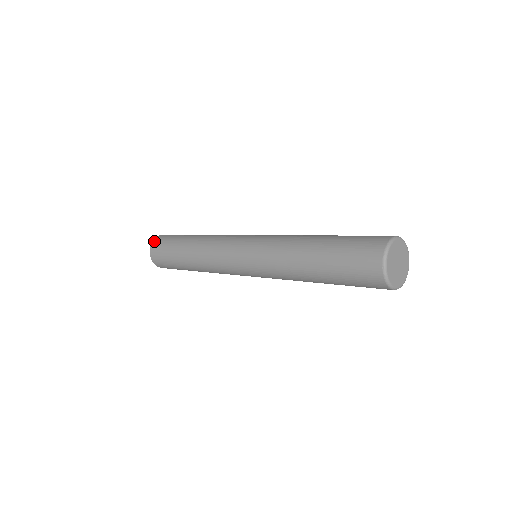
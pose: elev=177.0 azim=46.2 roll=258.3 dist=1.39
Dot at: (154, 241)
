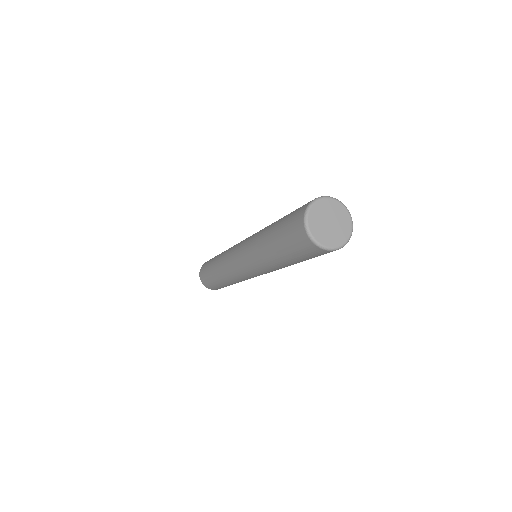
Dot at: occluded
